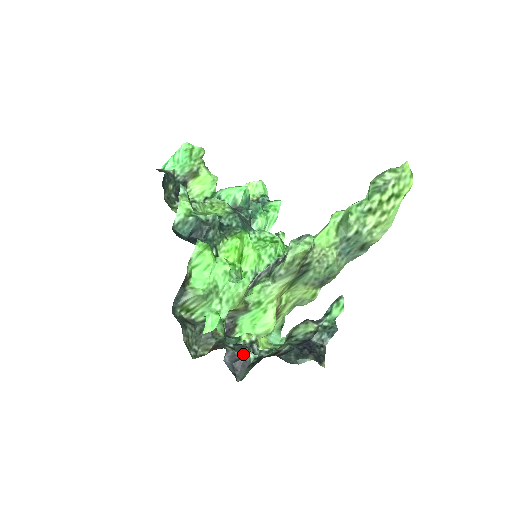
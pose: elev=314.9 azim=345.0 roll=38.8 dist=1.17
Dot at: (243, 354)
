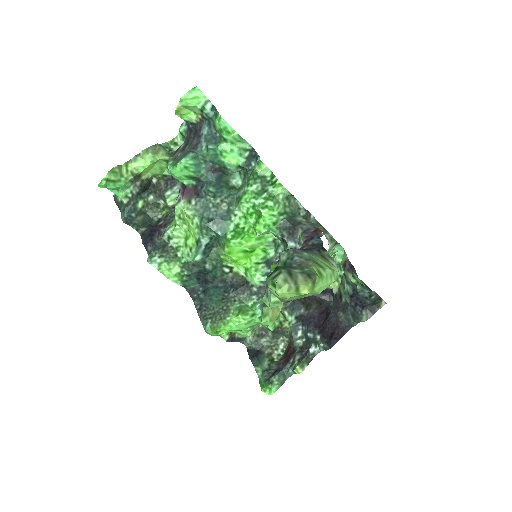
Dot at: occluded
